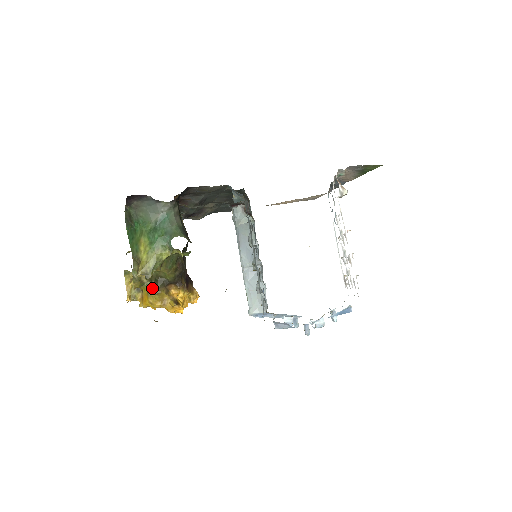
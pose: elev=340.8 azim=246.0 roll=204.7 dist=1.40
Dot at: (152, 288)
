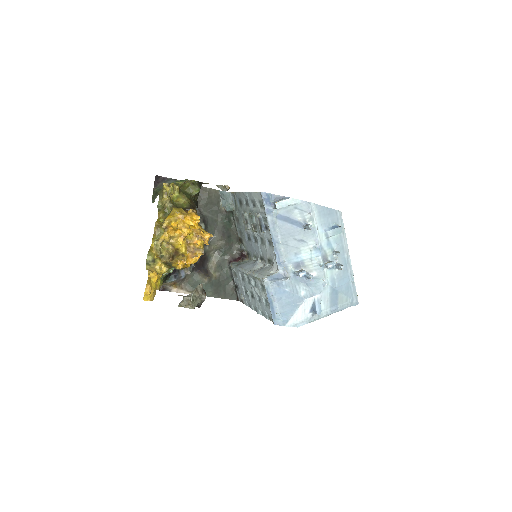
Dot at: (173, 207)
